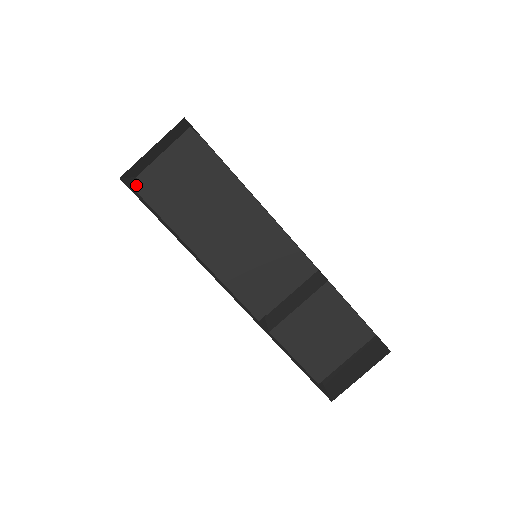
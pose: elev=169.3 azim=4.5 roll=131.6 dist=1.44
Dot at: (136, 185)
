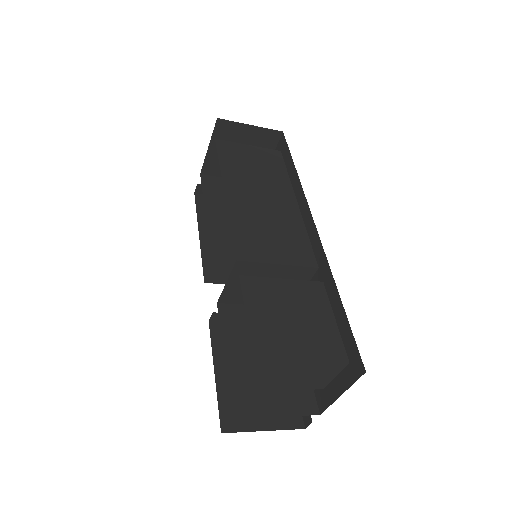
Dot at: occluded
